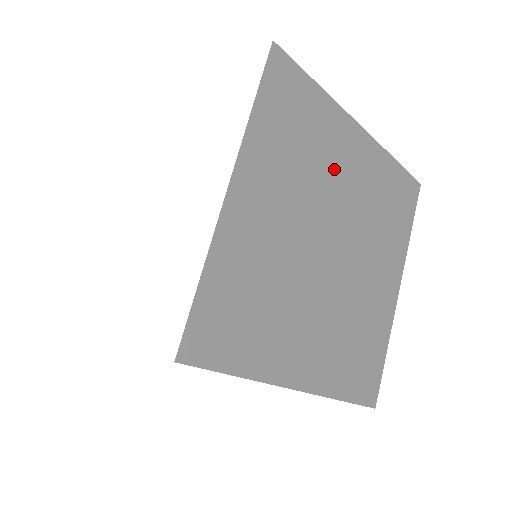
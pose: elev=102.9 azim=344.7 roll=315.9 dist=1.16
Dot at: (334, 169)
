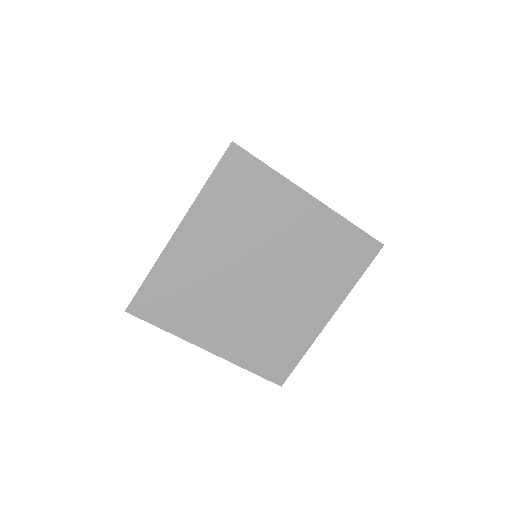
Dot at: occluded
